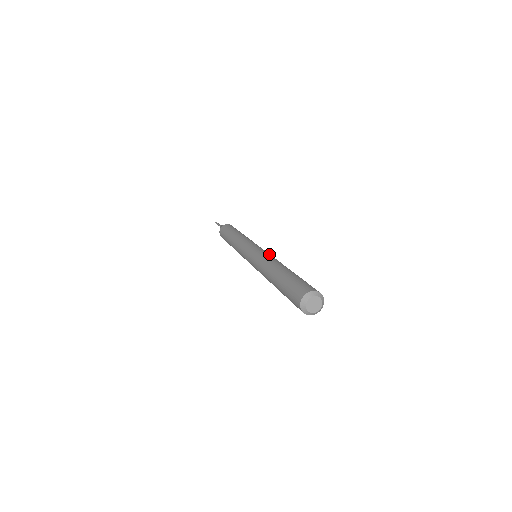
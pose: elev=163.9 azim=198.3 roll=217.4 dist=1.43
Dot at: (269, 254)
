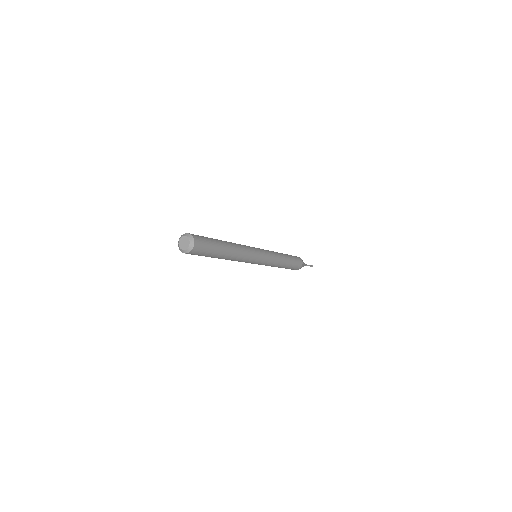
Dot at: (248, 246)
